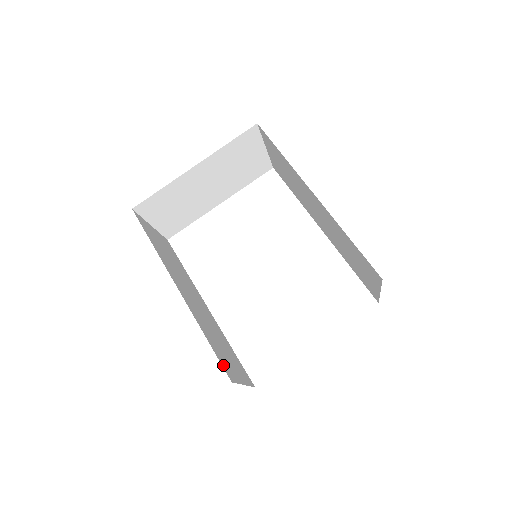
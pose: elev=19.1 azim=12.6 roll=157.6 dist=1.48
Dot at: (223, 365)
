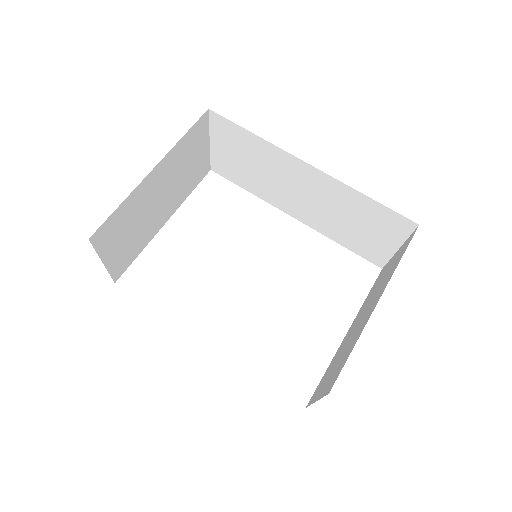
Dot at: occluded
